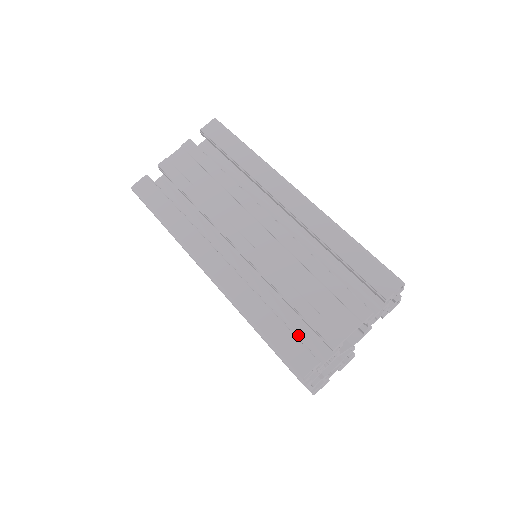
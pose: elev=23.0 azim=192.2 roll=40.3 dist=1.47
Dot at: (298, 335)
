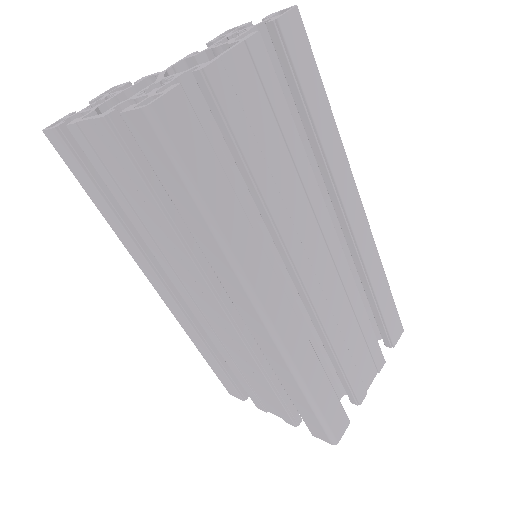
Dot at: occluded
